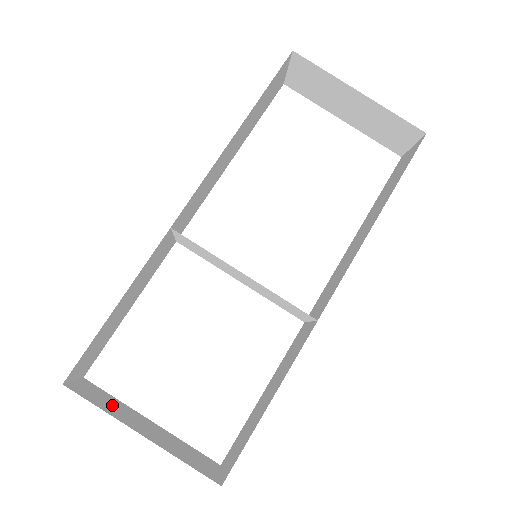
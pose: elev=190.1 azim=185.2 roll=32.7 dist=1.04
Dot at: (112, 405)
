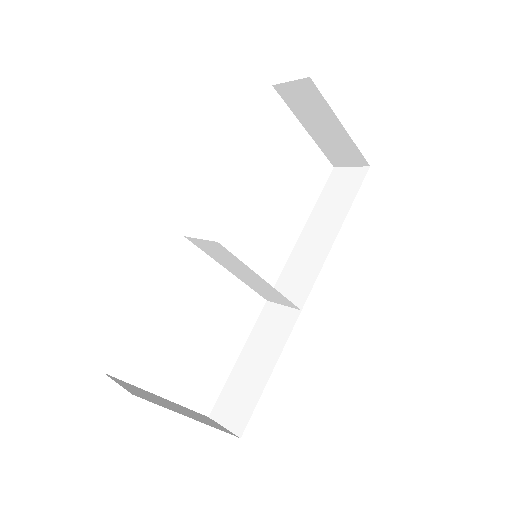
Dot at: (150, 396)
